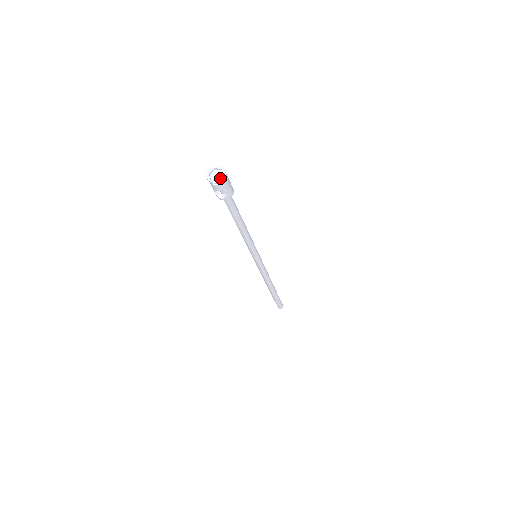
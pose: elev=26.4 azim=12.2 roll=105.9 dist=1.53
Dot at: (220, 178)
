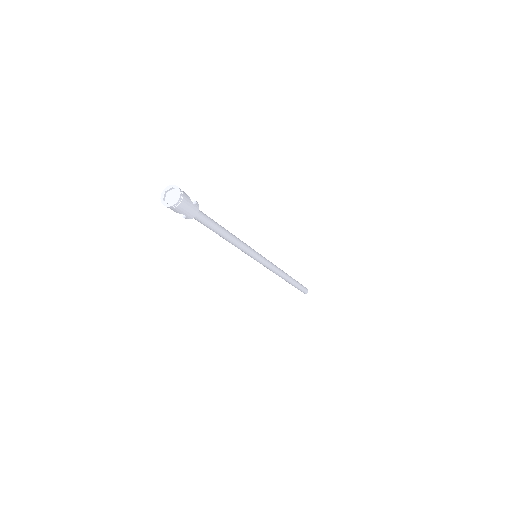
Dot at: (171, 203)
